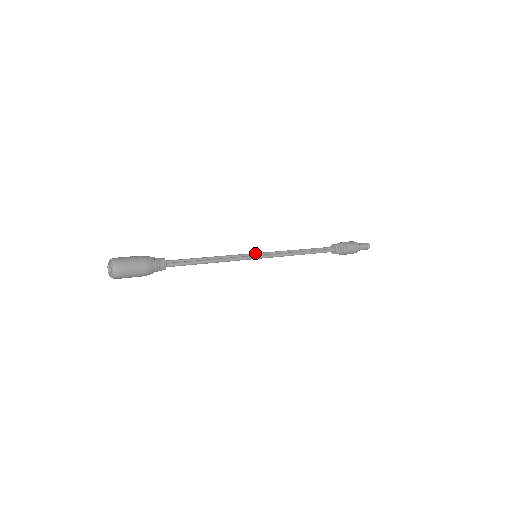
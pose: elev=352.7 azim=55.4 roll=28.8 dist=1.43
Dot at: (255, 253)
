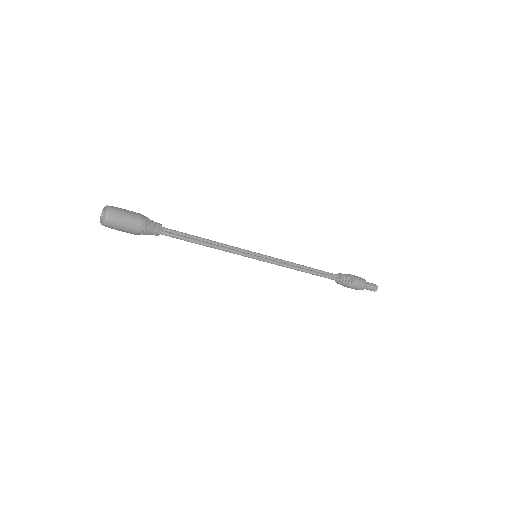
Dot at: (256, 253)
